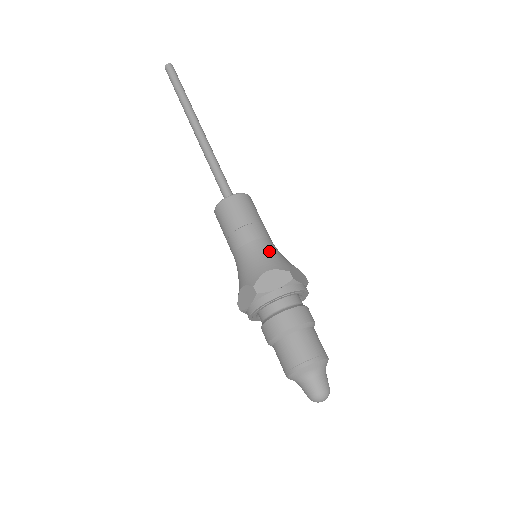
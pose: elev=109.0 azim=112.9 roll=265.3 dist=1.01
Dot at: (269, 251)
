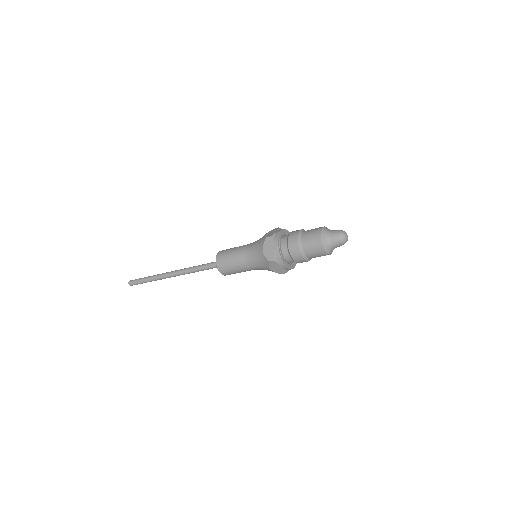
Dot at: occluded
